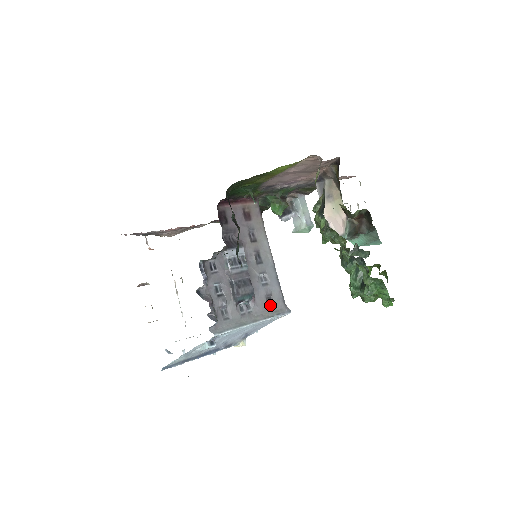
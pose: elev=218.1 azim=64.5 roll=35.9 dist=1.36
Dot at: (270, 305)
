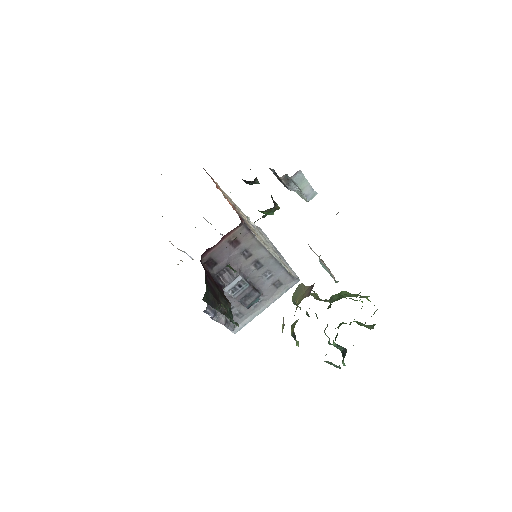
Dot at: (279, 285)
